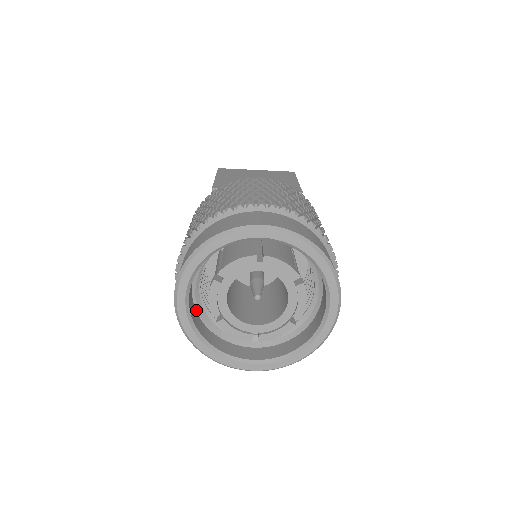
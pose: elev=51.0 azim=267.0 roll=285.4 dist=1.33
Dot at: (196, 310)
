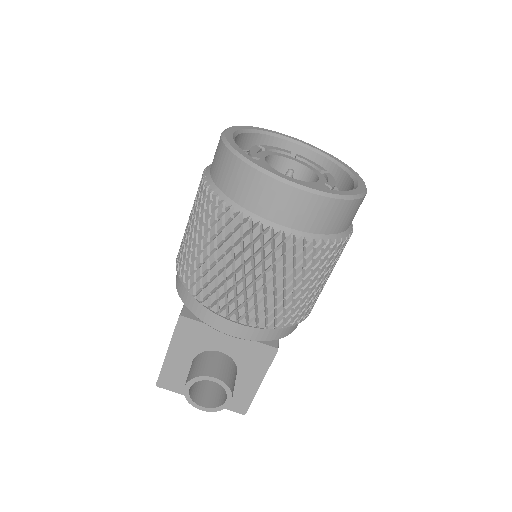
Dot at: occluded
